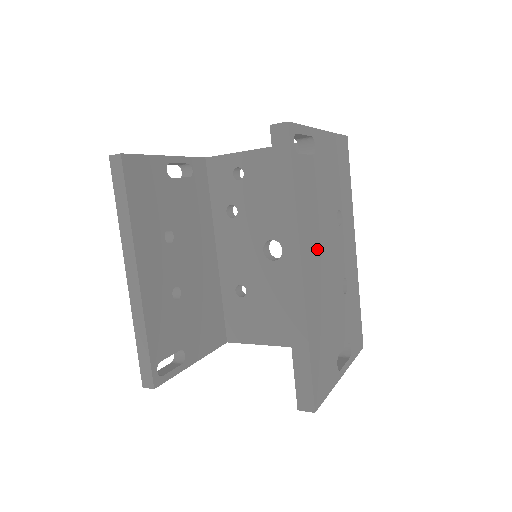
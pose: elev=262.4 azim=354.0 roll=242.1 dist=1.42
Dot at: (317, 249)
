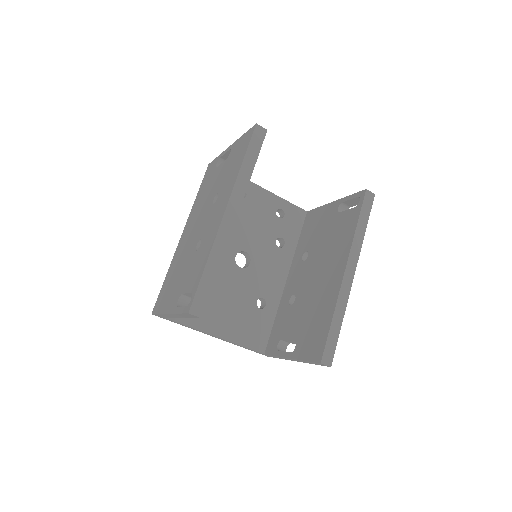
Dot at: occluded
